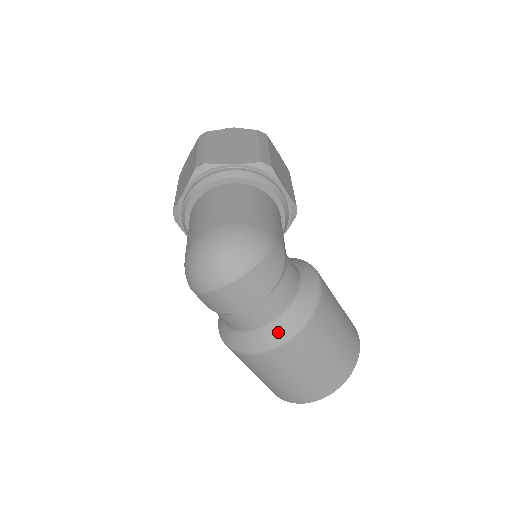
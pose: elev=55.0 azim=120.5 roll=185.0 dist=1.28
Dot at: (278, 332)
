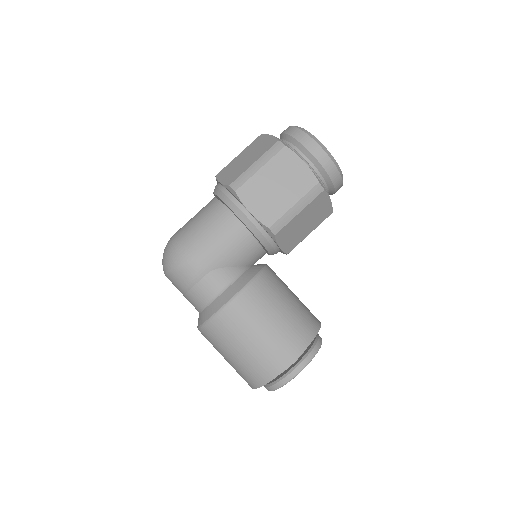
Dot at: (198, 320)
